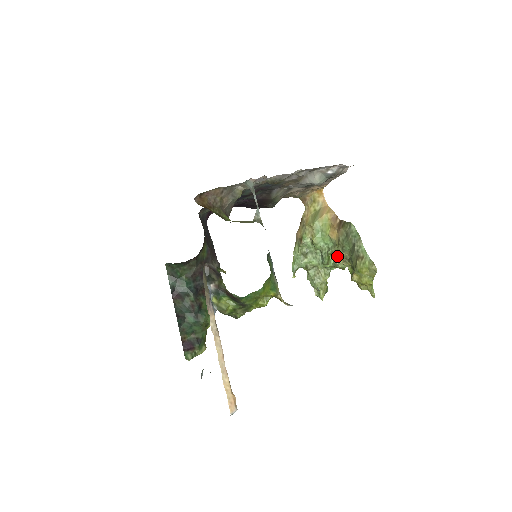
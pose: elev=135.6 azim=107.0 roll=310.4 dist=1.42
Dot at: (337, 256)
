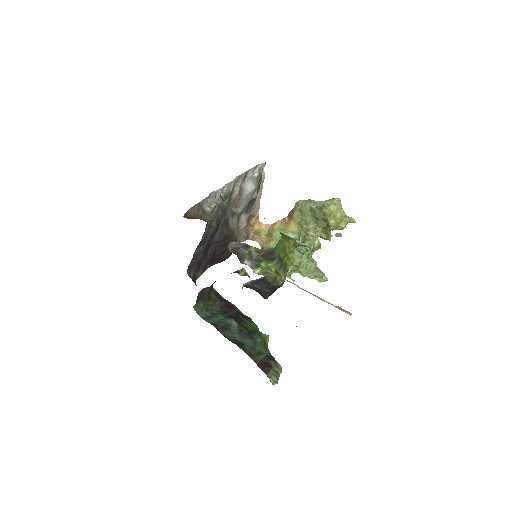
Dot at: (308, 234)
